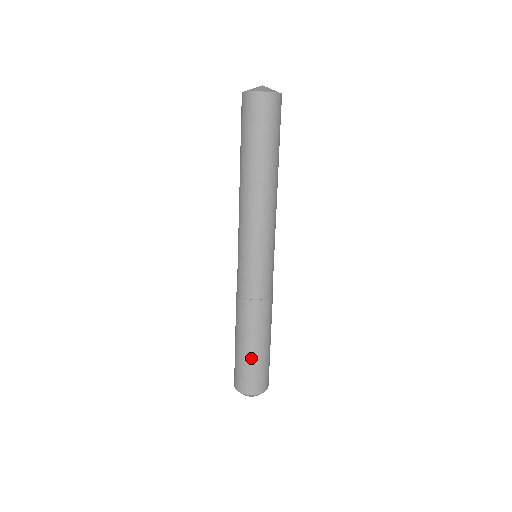
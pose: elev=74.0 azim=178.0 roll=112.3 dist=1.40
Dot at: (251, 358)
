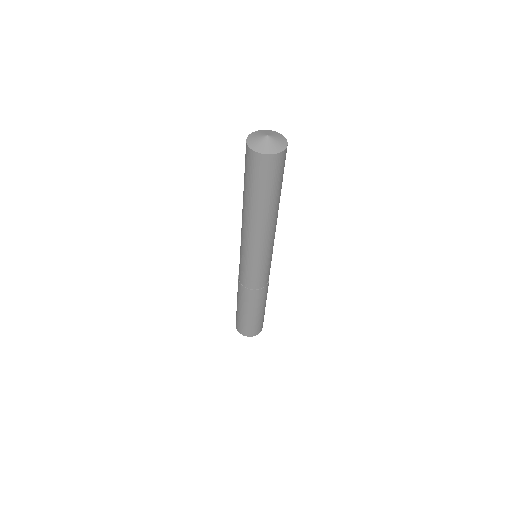
Dot at: (239, 314)
